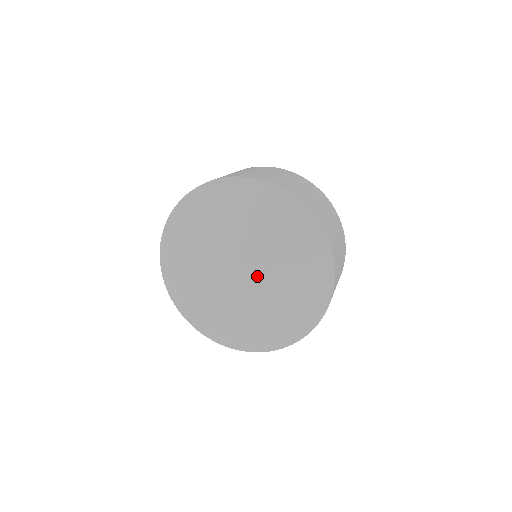
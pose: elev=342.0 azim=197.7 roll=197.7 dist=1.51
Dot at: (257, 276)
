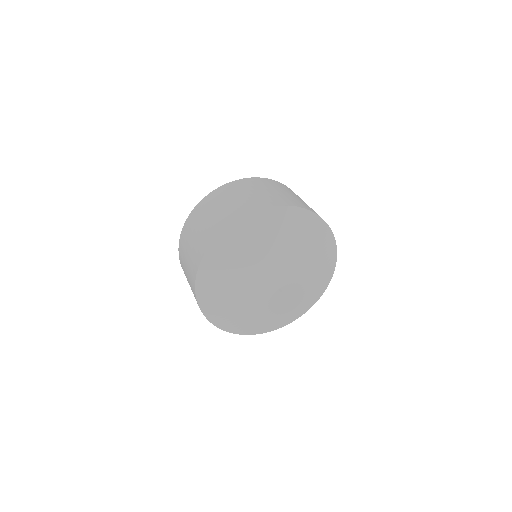
Dot at: (294, 282)
